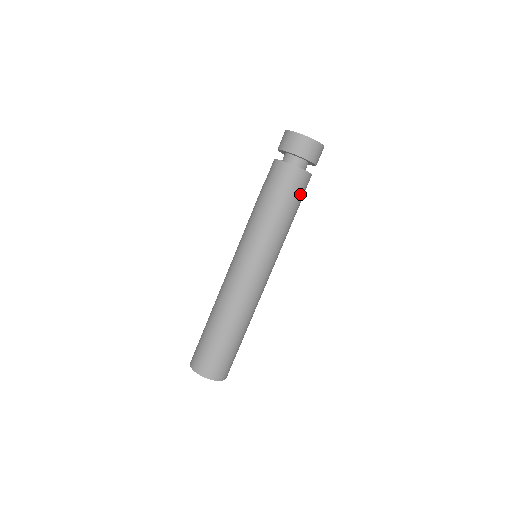
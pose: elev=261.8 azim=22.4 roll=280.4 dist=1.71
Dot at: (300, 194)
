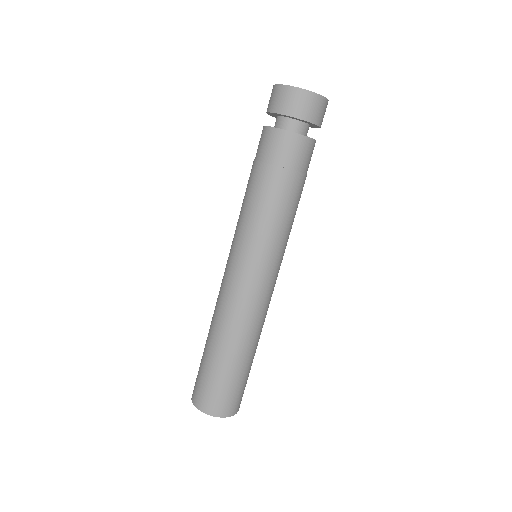
Dot at: (299, 168)
